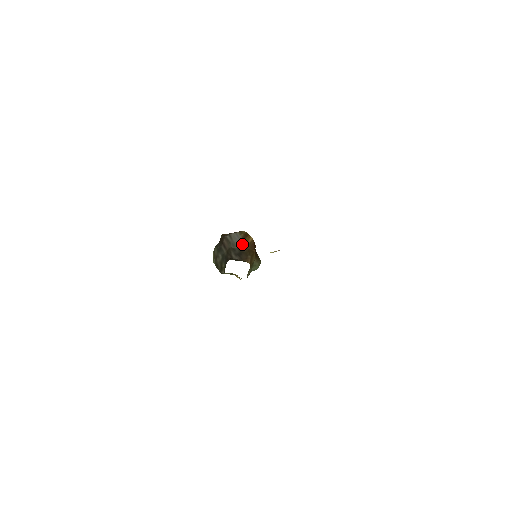
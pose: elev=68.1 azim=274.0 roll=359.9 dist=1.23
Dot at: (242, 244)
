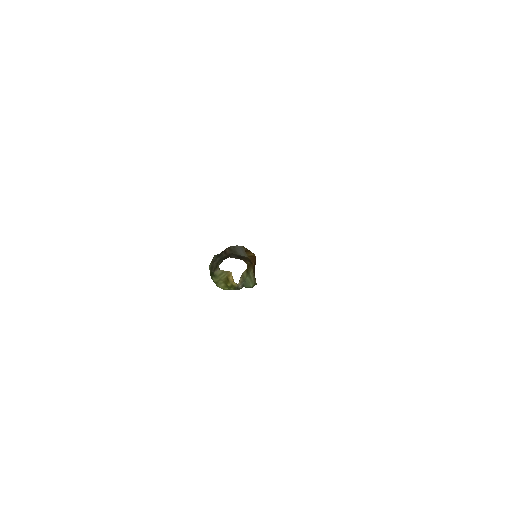
Dot at: (244, 253)
